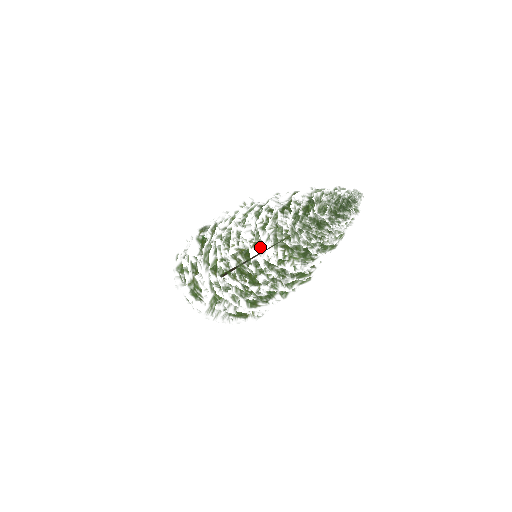
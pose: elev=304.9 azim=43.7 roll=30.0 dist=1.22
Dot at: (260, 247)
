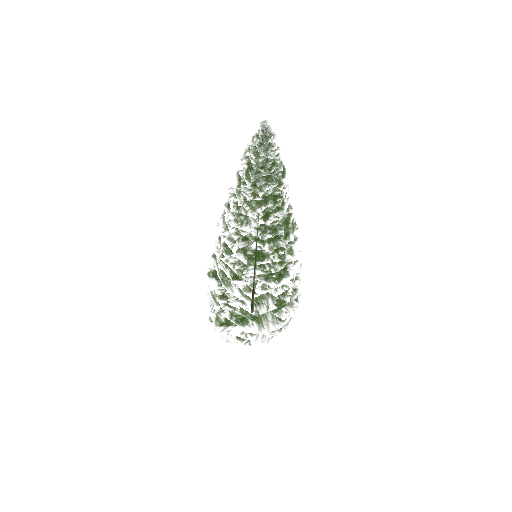
Dot at: (245, 221)
